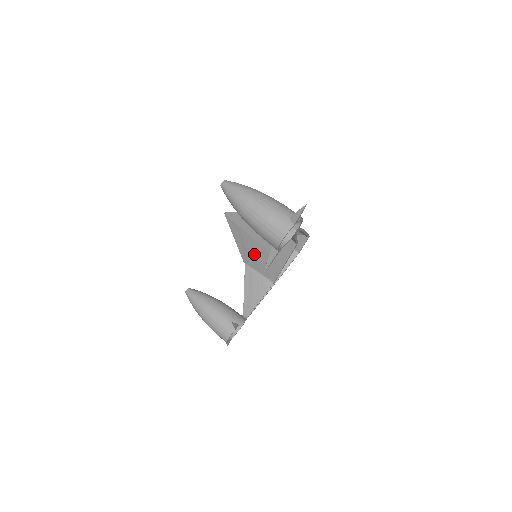
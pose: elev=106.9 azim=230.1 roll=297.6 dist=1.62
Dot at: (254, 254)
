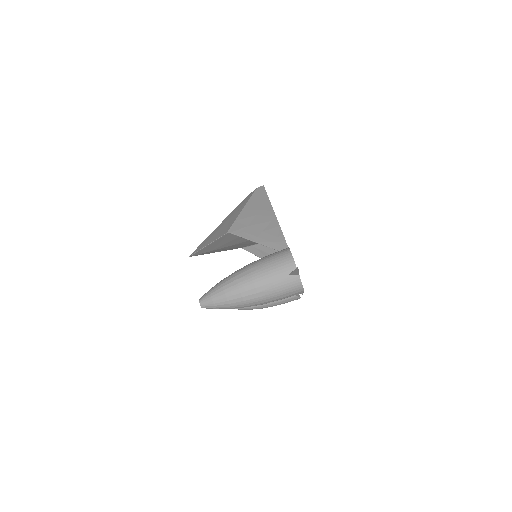
Dot at: occluded
